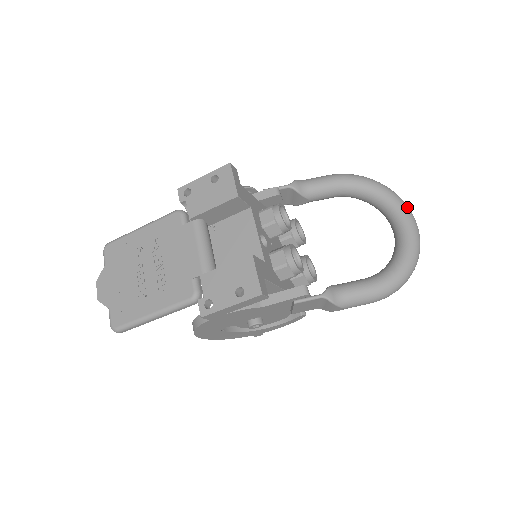
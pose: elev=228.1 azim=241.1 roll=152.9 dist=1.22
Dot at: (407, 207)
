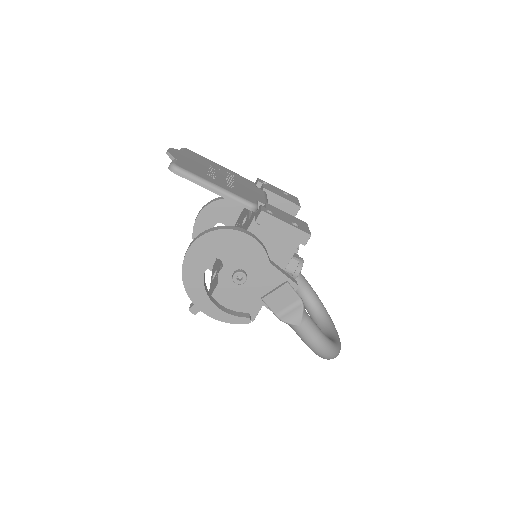
Dot at: occluded
